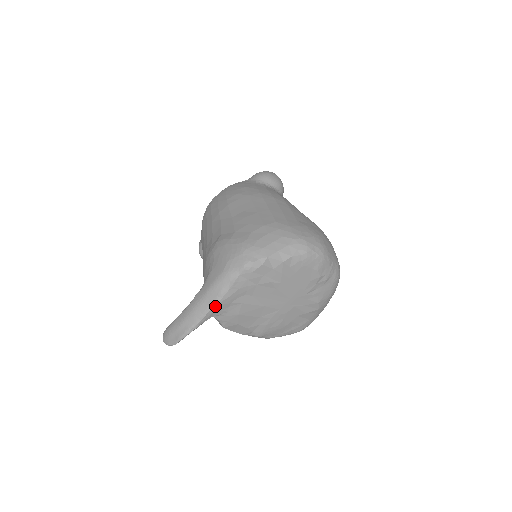
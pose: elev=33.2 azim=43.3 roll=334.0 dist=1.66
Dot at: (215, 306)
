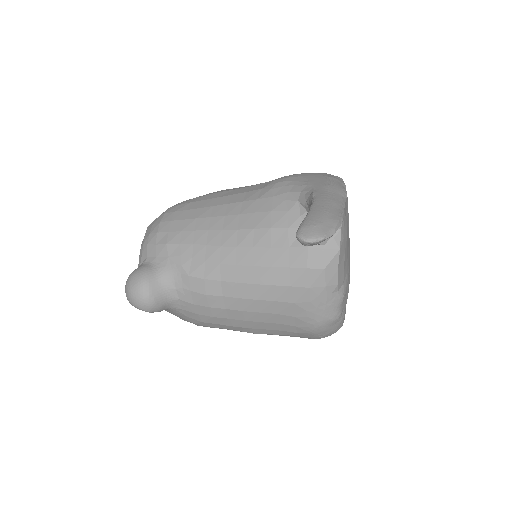
Dot at: (346, 199)
